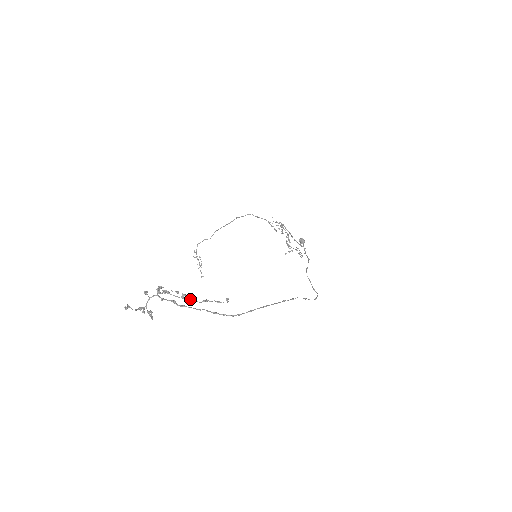
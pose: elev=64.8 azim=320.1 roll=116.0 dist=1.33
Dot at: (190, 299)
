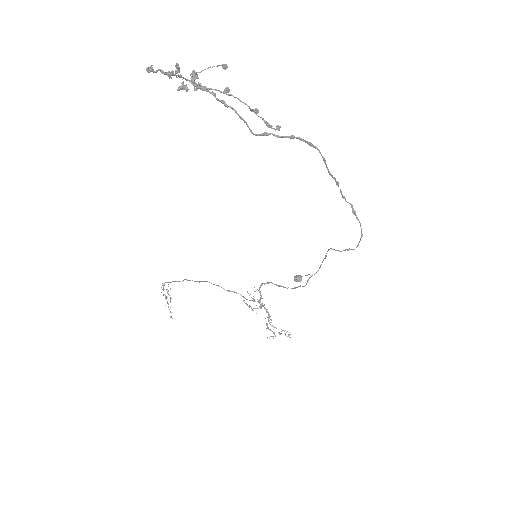
Dot at: (235, 97)
